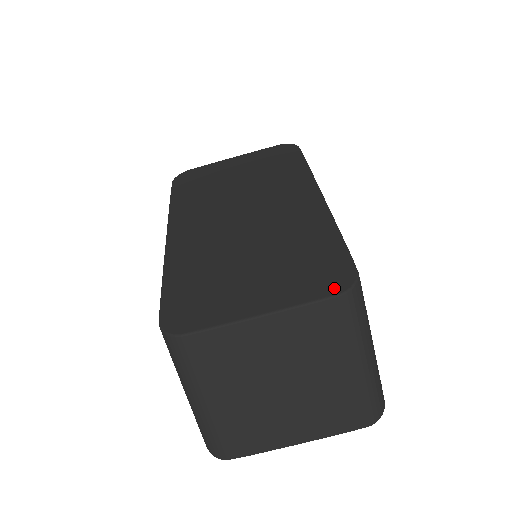
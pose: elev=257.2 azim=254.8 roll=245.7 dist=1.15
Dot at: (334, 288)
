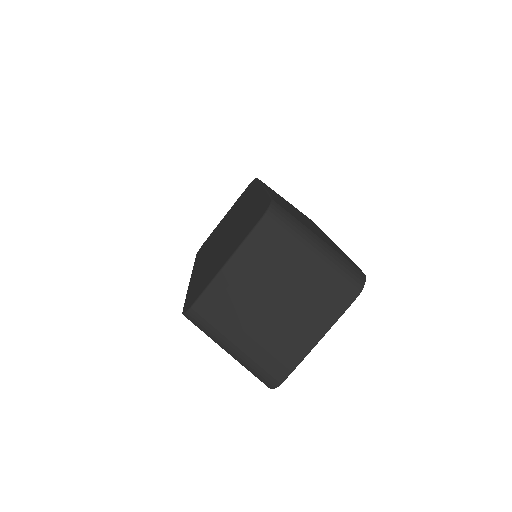
Dot at: (259, 217)
